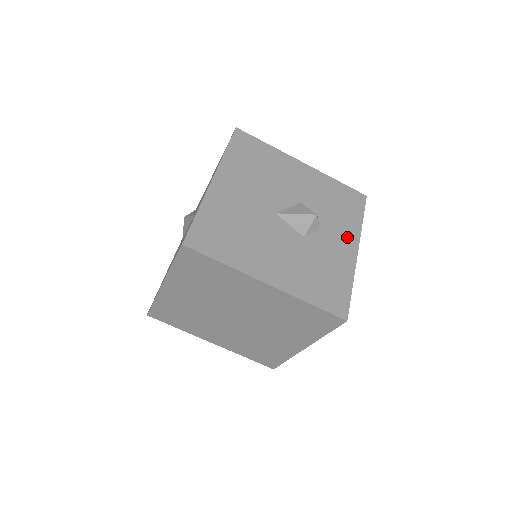
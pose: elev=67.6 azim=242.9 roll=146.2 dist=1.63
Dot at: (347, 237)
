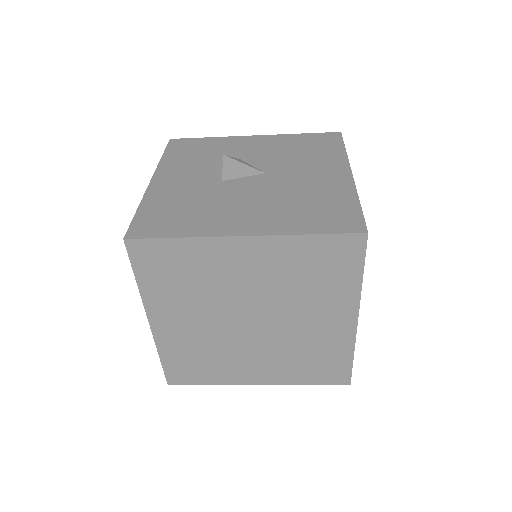
Dot at: occluded
